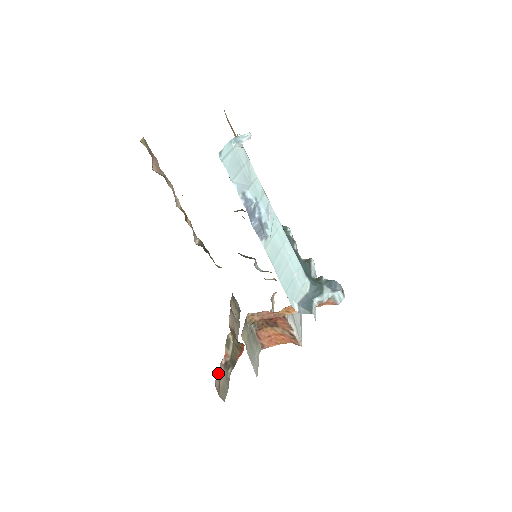
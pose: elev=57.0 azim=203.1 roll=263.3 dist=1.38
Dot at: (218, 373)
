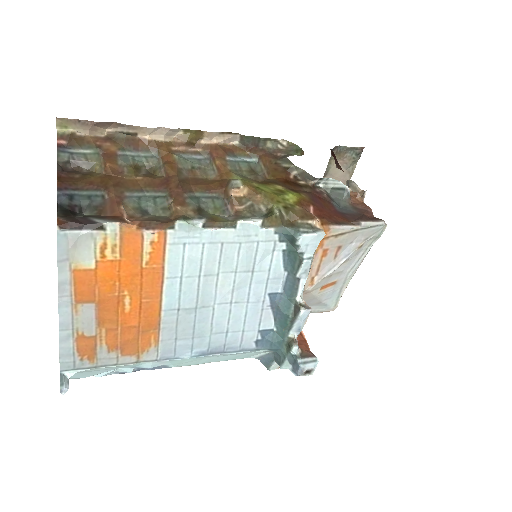
Dot at: occluded
